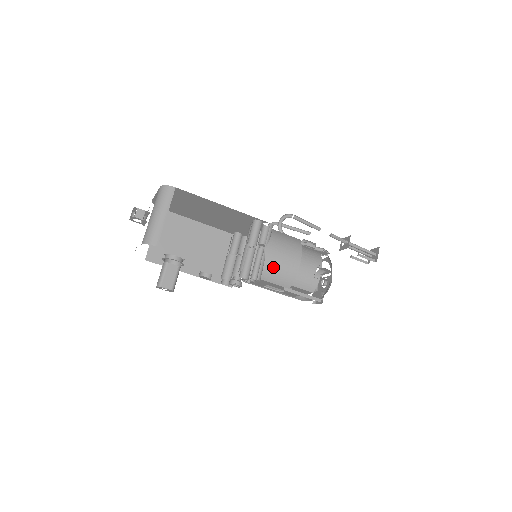
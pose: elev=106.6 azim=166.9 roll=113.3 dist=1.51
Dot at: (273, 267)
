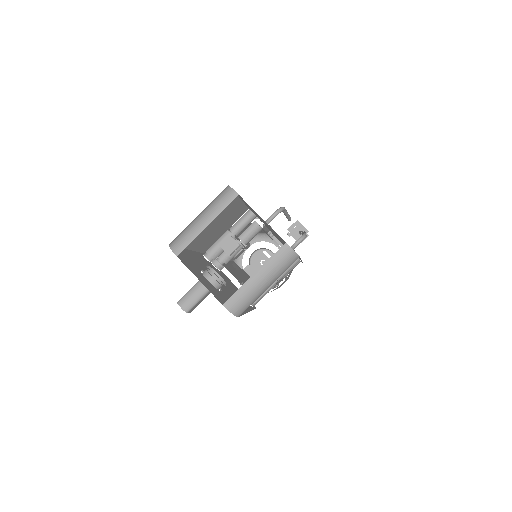
Dot at: occluded
